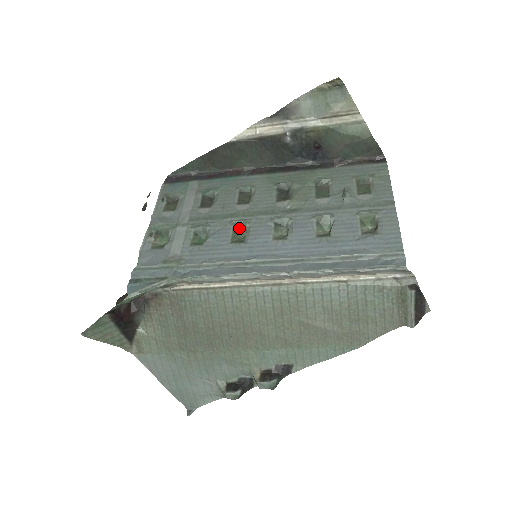
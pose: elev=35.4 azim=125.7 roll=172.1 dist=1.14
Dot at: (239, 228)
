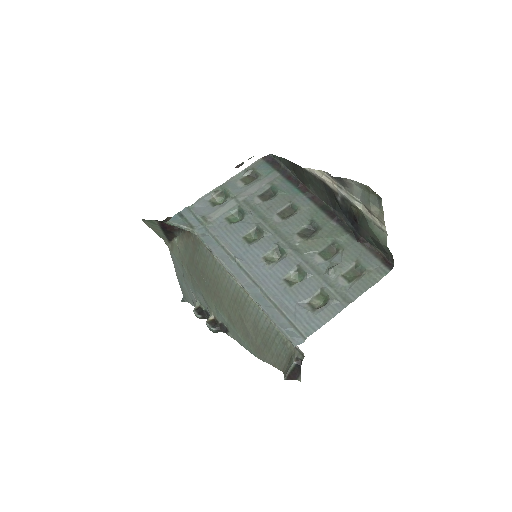
Dot at: (259, 232)
